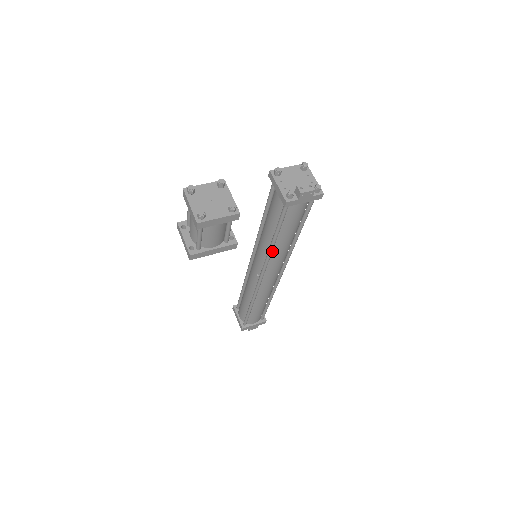
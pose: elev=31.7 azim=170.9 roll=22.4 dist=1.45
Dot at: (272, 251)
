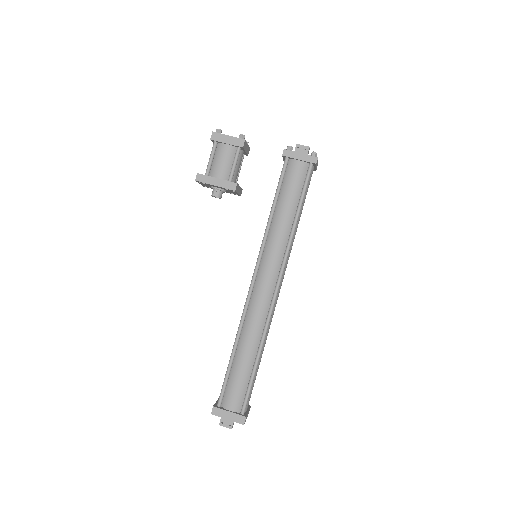
Dot at: (269, 235)
